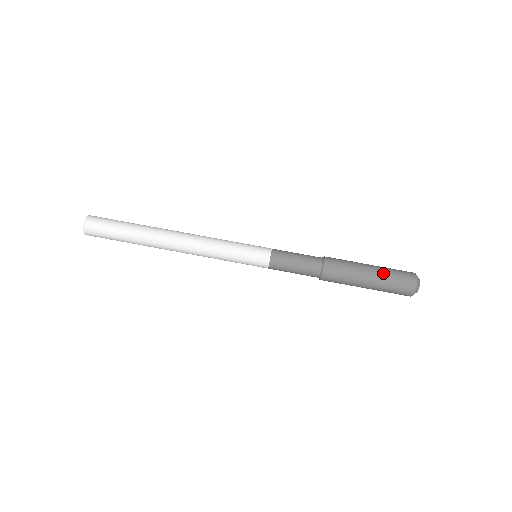
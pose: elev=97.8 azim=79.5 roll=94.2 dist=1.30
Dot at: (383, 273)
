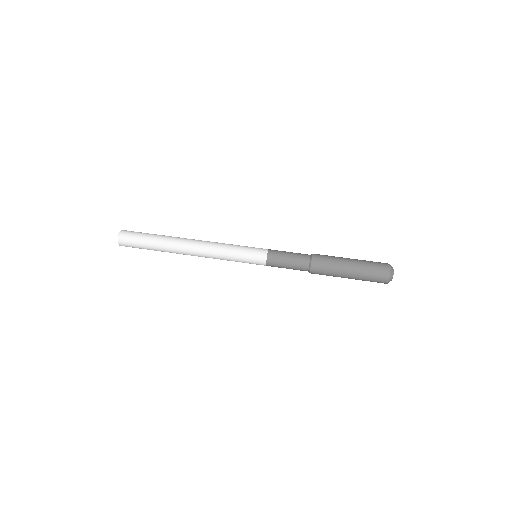
Dot at: (361, 260)
